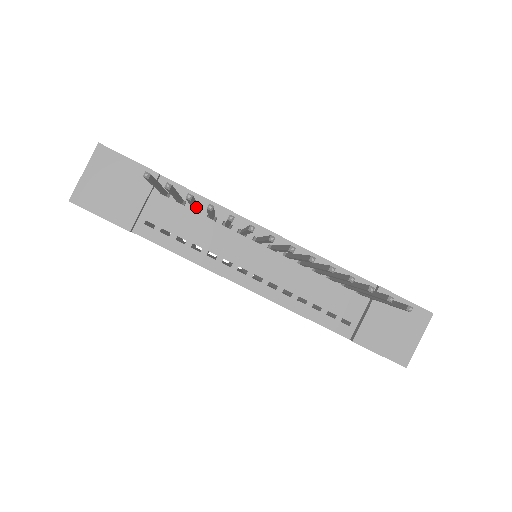
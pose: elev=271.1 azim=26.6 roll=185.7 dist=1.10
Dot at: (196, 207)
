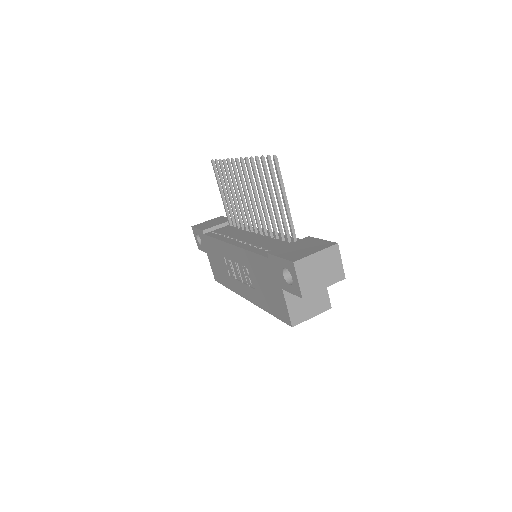
Dot at: (233, 206)
